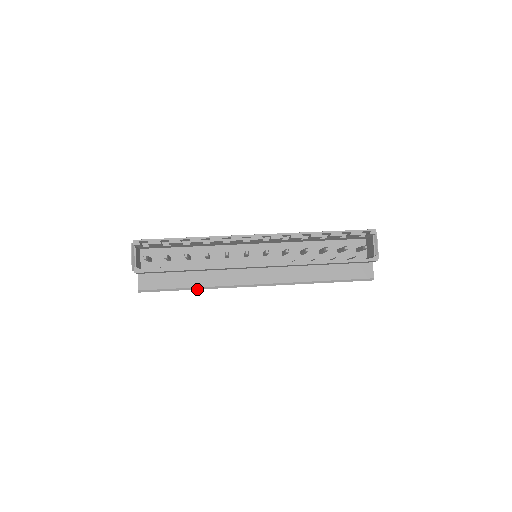
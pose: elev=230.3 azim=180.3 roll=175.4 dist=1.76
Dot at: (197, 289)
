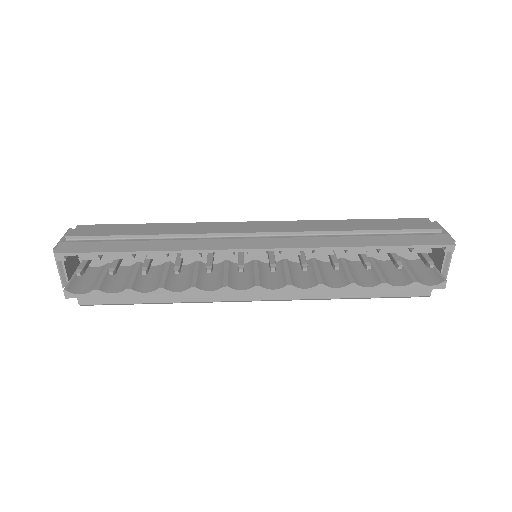
Dot at: (166, 303)
